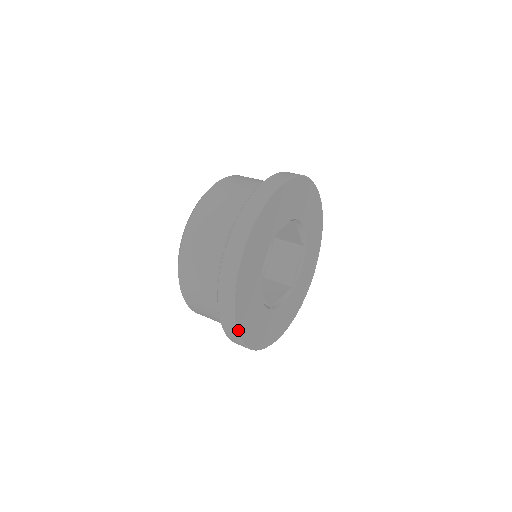
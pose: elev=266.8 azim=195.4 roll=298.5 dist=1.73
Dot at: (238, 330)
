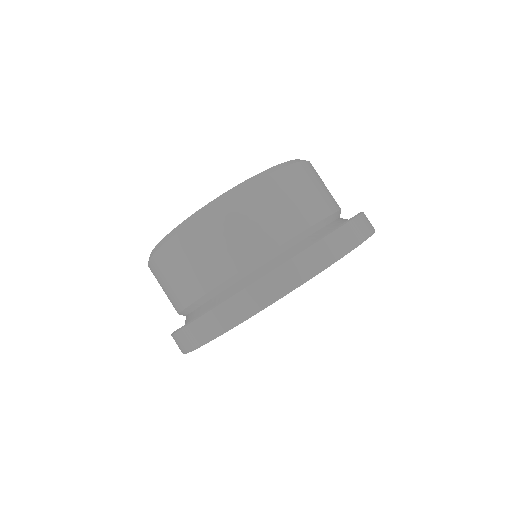
Dot at: occluded
